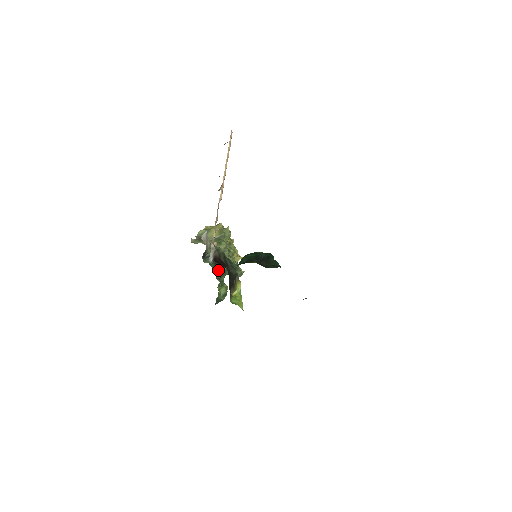
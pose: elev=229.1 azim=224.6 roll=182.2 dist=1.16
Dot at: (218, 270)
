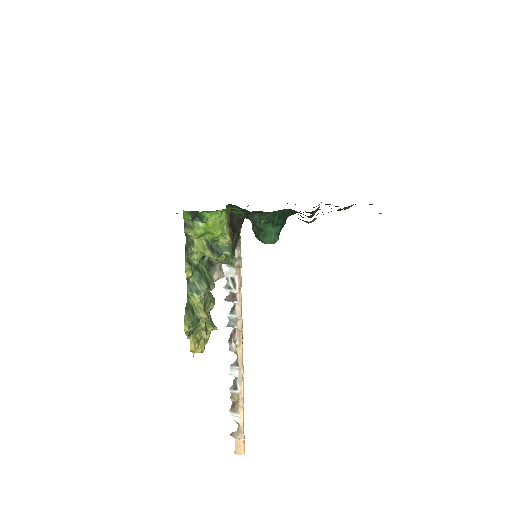
Dot at: (205, 267)
